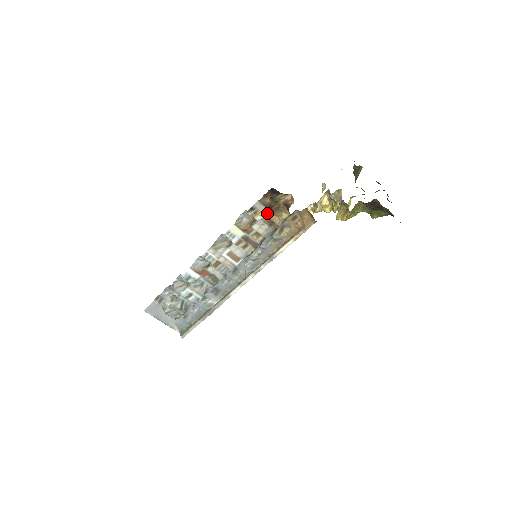
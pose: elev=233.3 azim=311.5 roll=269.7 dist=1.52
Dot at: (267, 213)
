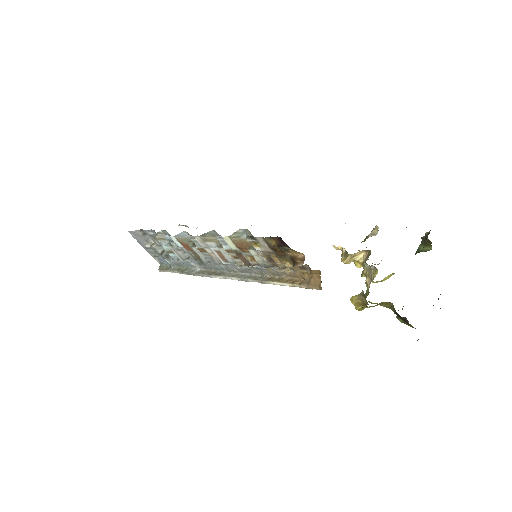
Dot at: (269, 251)
